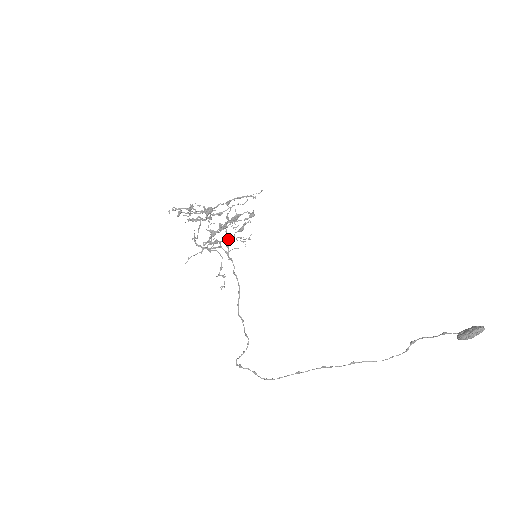
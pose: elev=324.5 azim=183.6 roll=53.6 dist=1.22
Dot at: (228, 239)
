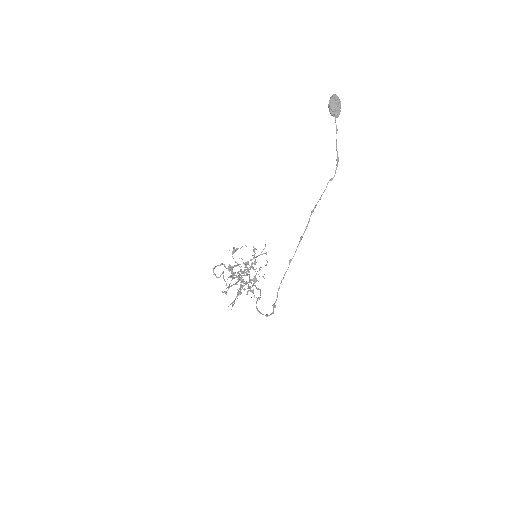
Dot at: (245, 270)
